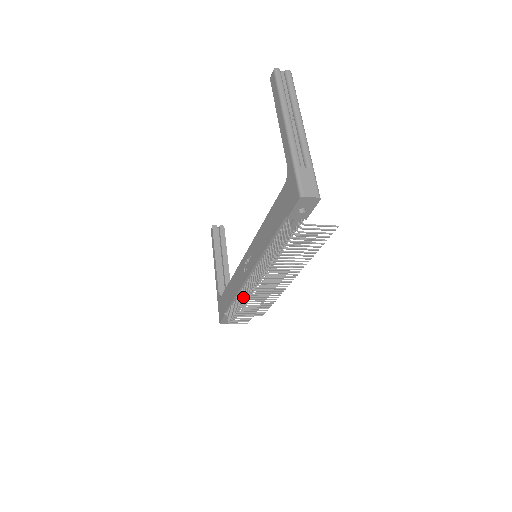
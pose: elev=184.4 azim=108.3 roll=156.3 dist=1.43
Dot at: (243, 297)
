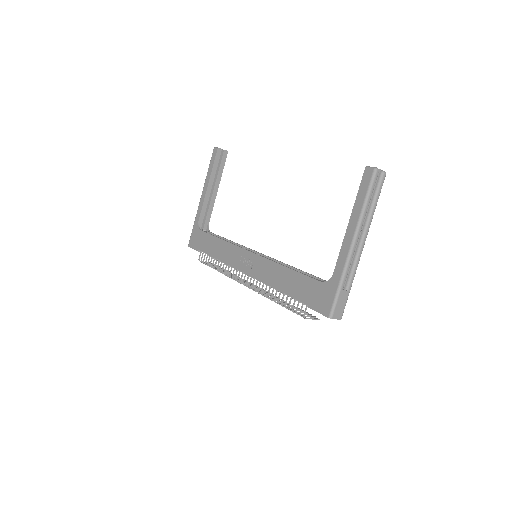
Dot at: (227, 273)
